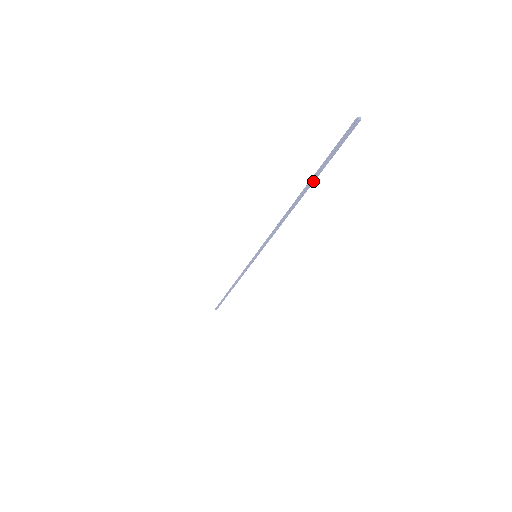
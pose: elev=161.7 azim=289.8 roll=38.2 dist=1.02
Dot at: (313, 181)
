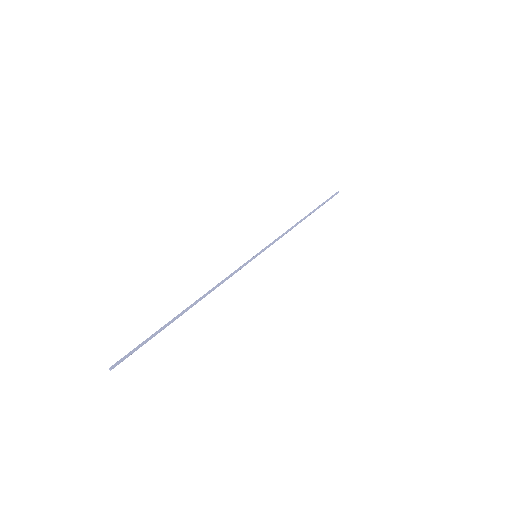
Dot at: (166, 326)
